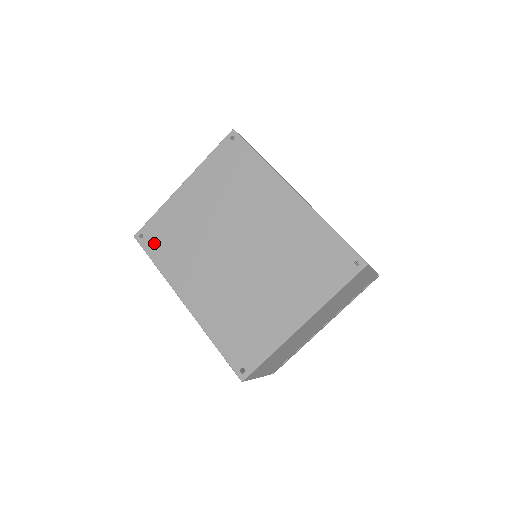
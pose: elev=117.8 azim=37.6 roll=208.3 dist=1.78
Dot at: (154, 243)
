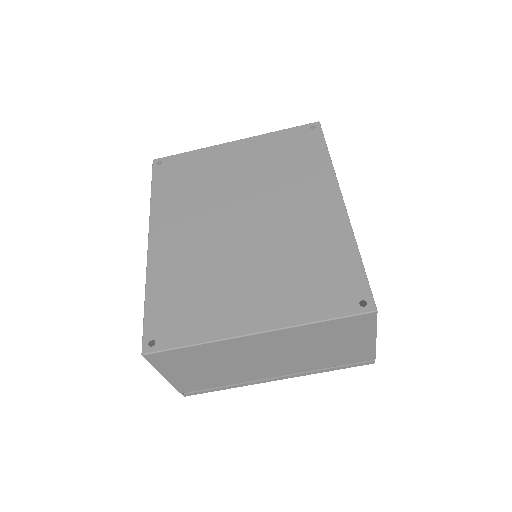
Dot at: (167, 174)
